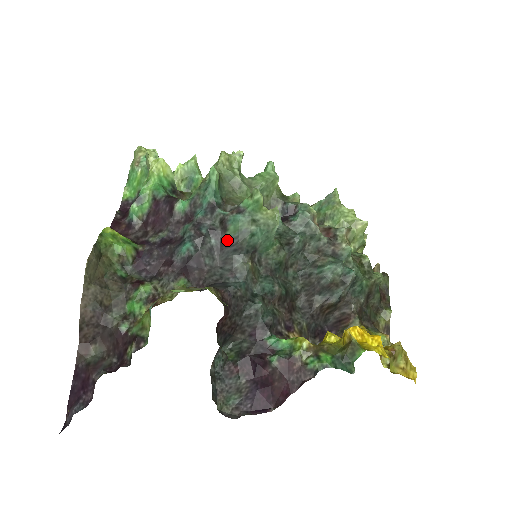
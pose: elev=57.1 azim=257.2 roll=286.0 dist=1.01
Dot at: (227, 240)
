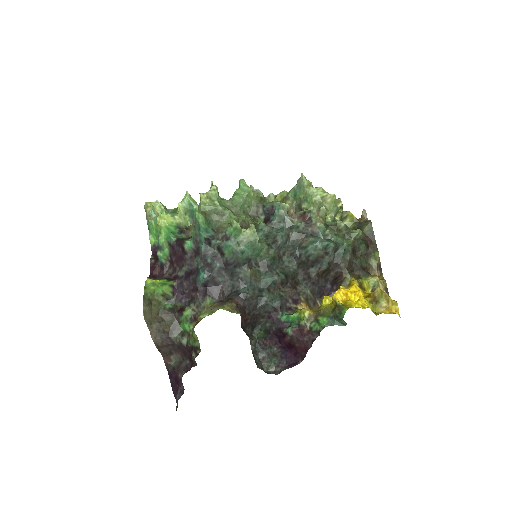
Dot at: (227, 261)
